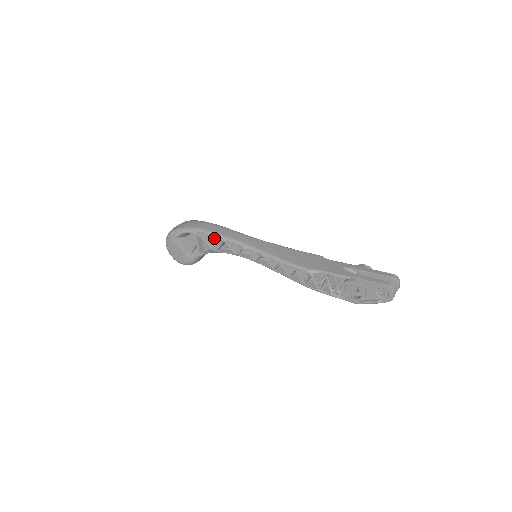
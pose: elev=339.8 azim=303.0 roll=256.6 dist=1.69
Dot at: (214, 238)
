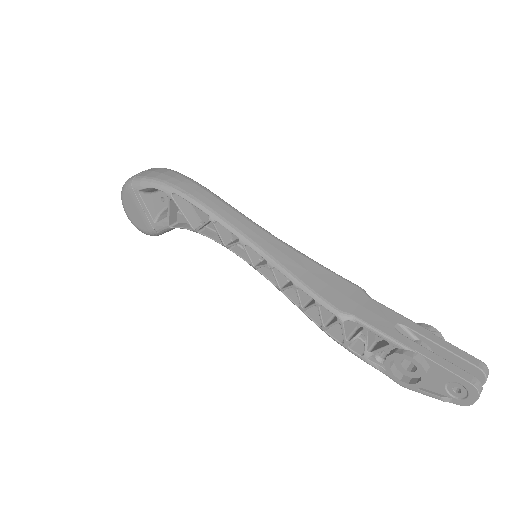
Dot at: (197, 208)
